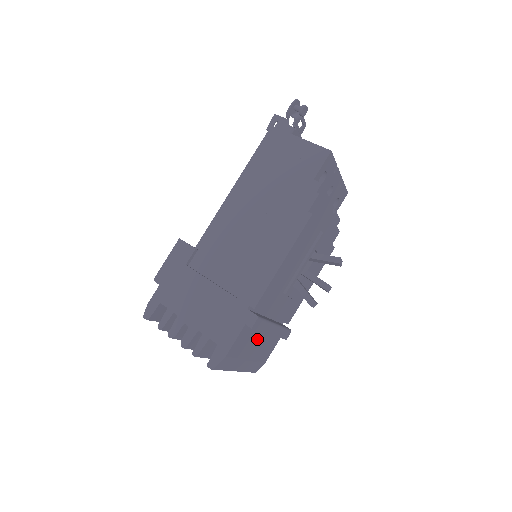
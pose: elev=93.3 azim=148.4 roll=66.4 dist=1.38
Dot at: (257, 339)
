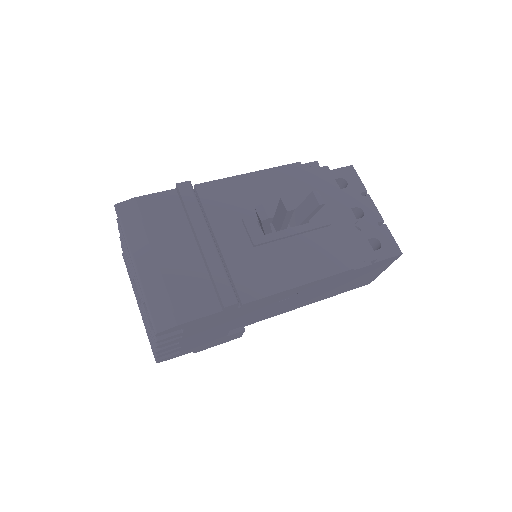
Dot at: (182, 242)
